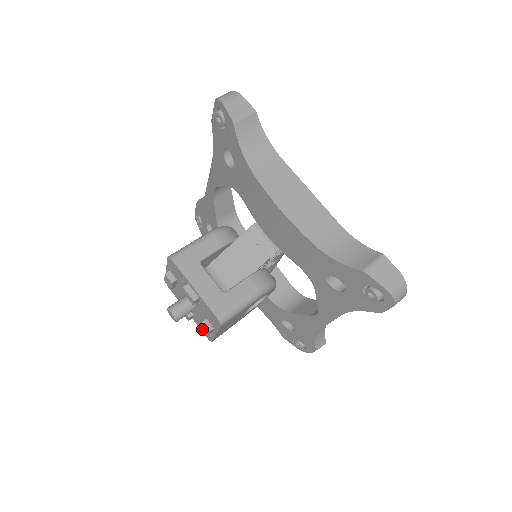
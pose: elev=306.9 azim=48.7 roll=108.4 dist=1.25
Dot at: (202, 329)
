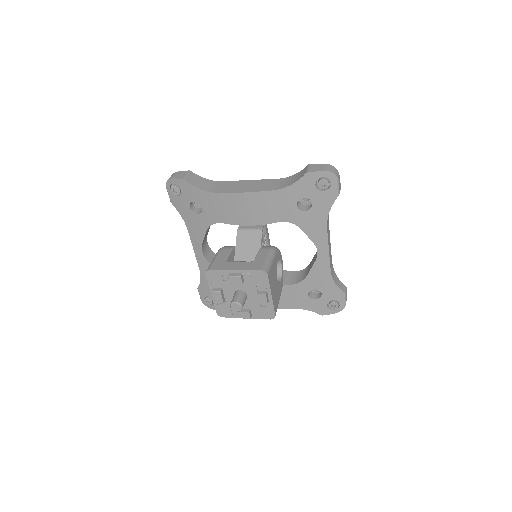
Dot at: (261, 303)
